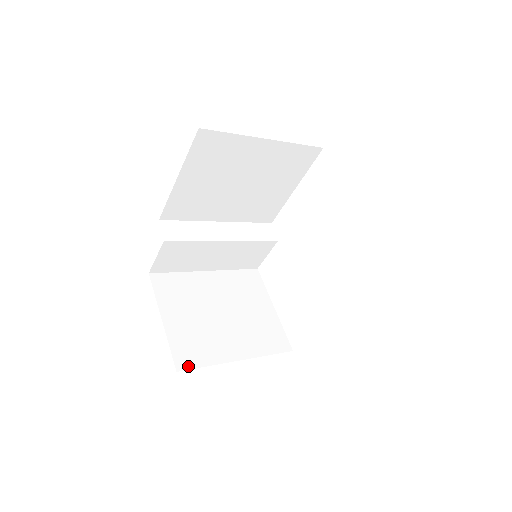
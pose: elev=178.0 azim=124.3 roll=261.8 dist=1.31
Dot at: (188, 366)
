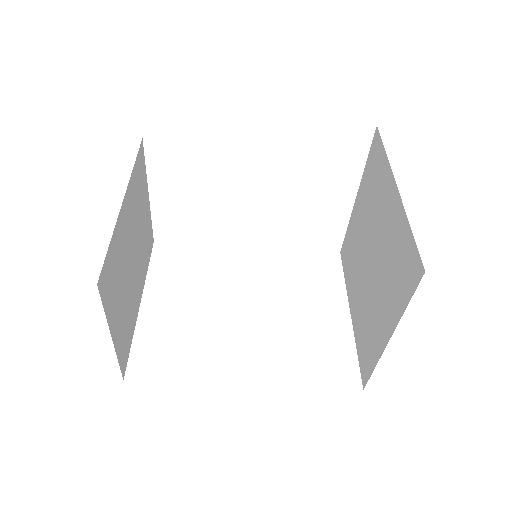
Dot at: (126, 362)
